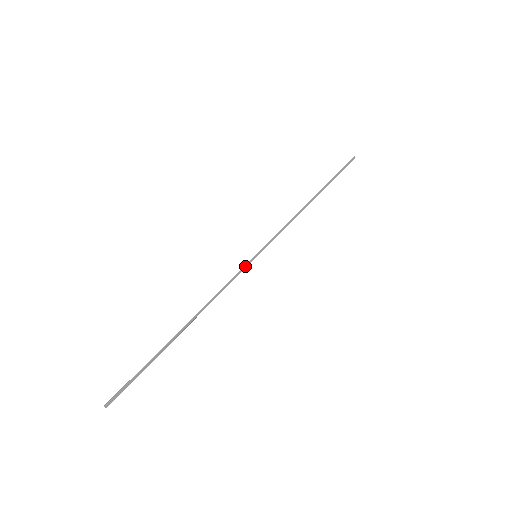
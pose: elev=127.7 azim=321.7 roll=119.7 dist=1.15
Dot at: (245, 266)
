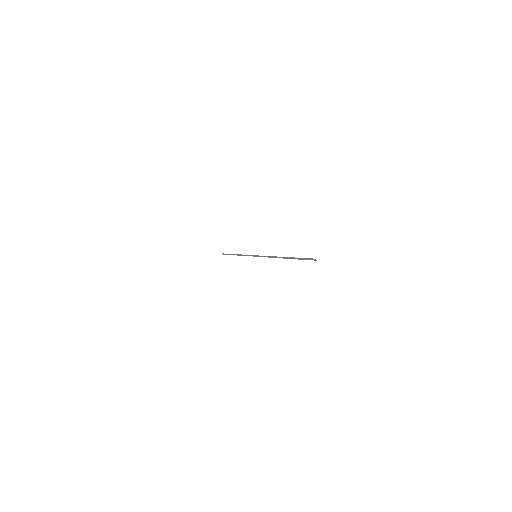
Dot at: (259, 256)
